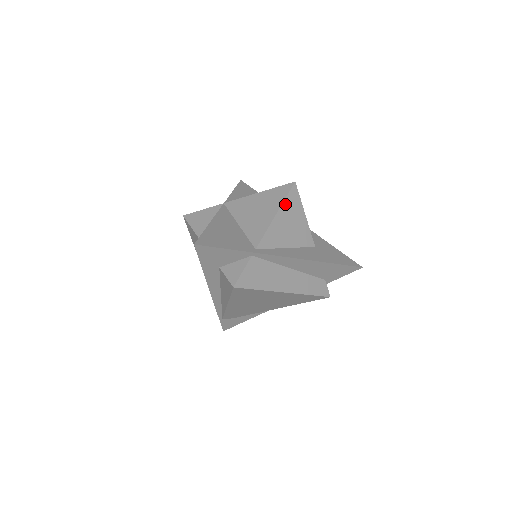
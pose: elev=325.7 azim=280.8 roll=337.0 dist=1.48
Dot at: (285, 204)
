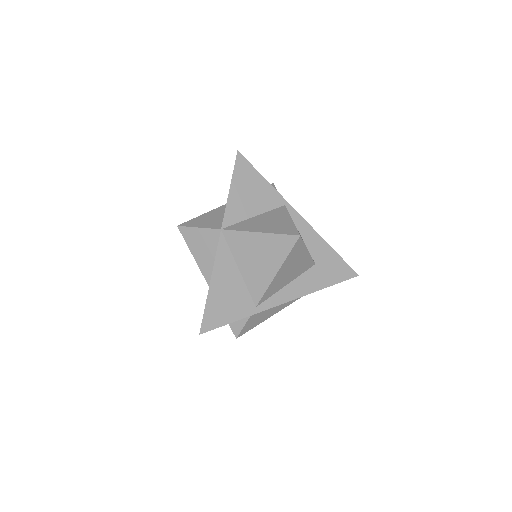
Dot at: (287, 259)
